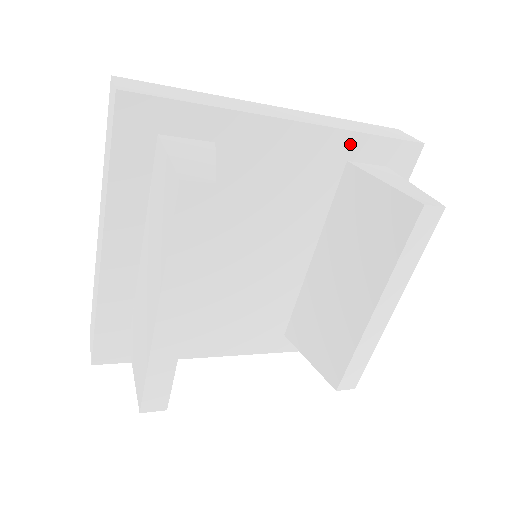
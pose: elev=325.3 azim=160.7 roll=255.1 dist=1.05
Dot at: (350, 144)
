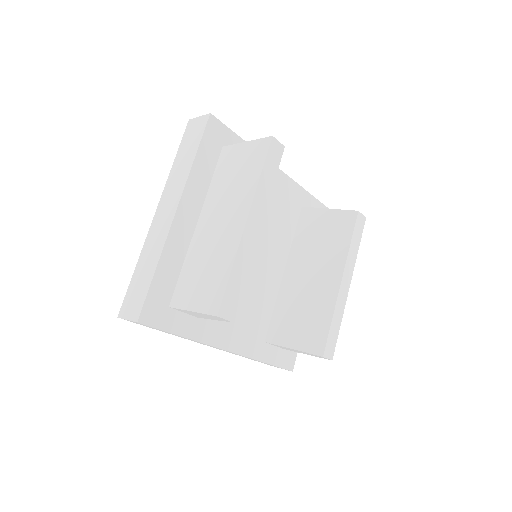
Dot at: (303, 196)
